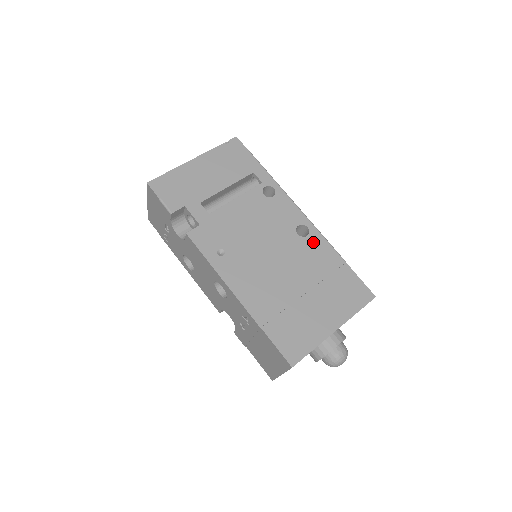
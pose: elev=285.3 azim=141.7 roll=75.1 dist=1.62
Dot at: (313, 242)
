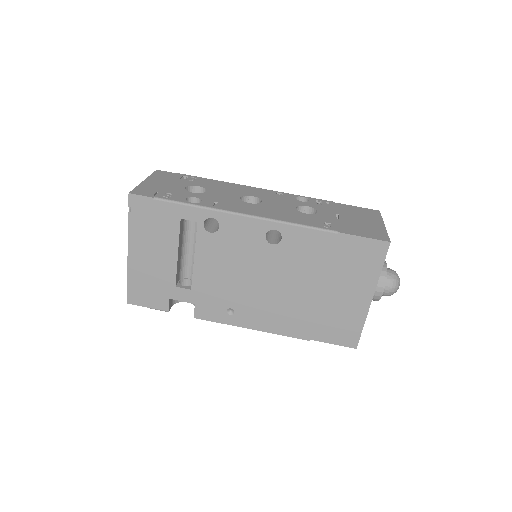
Dot at: (292, 240)
